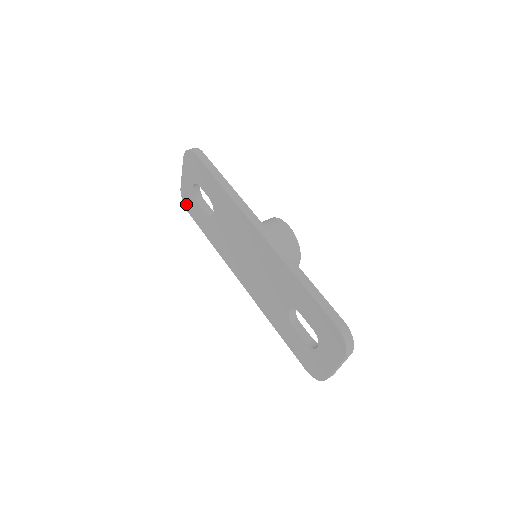
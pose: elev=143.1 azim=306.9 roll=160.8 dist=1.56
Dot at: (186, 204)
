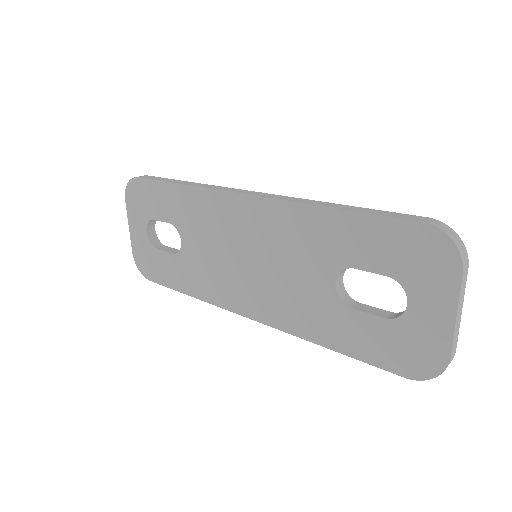
Dot at: (144, 270)
